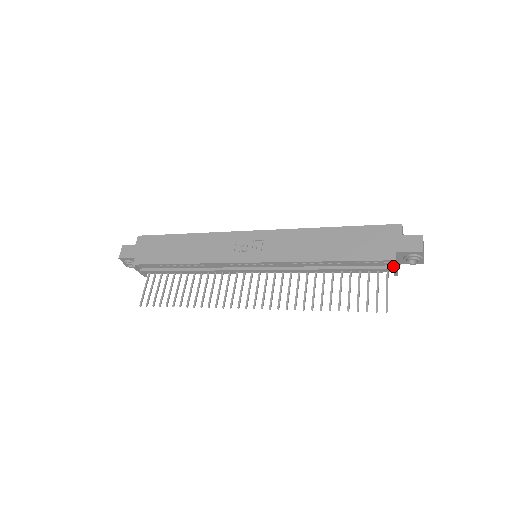
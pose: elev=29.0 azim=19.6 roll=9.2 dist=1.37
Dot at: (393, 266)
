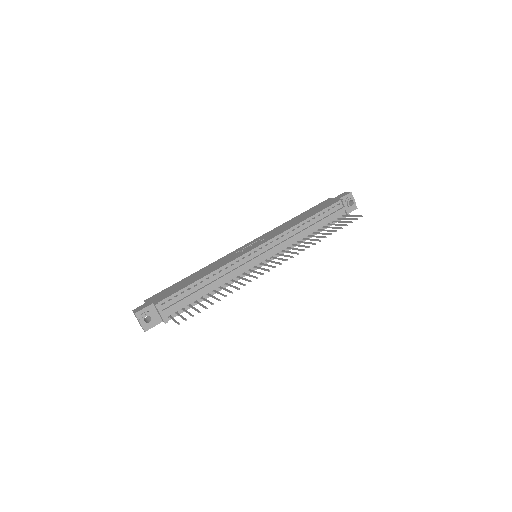
Dot at: (344, 203)
